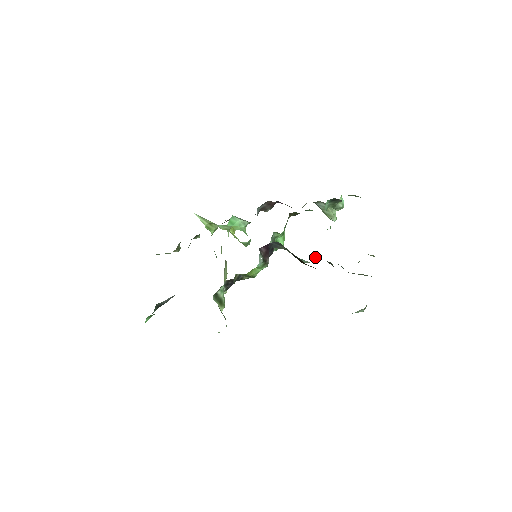
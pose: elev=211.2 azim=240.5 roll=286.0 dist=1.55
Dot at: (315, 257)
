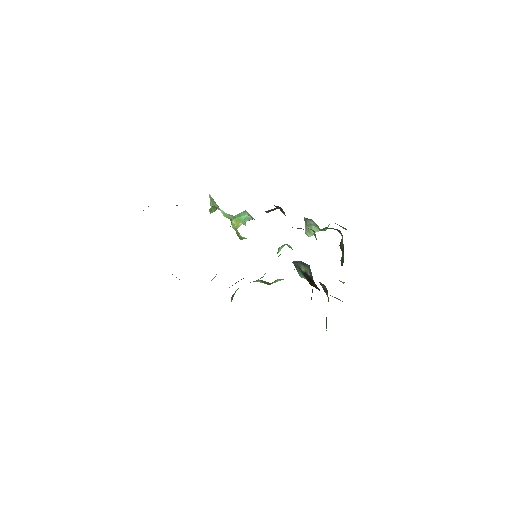
Dot at: occluded
